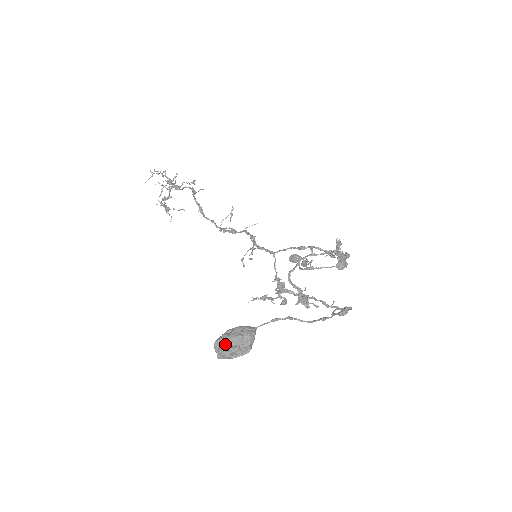
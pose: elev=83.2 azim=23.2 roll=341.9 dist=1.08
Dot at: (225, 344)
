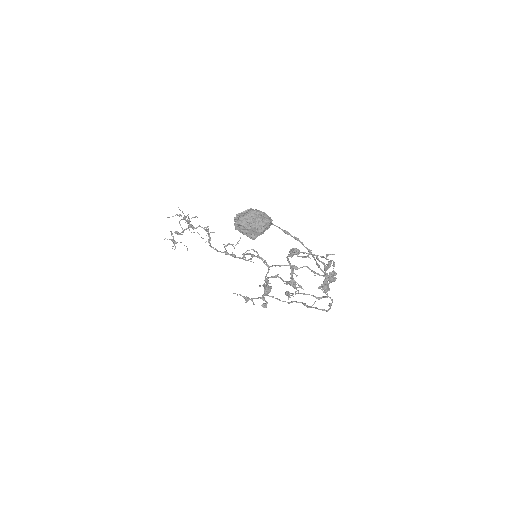
Dot at: (248, 211)
